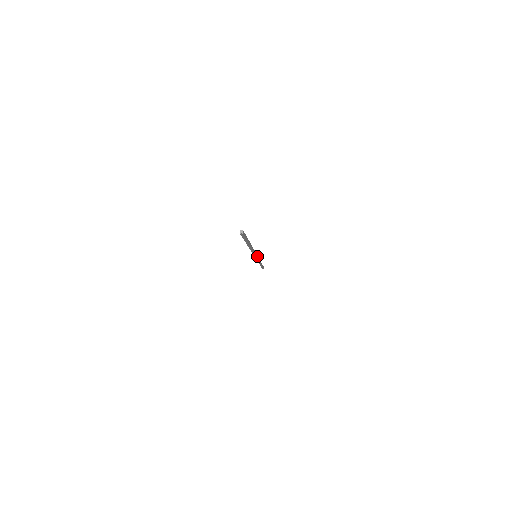
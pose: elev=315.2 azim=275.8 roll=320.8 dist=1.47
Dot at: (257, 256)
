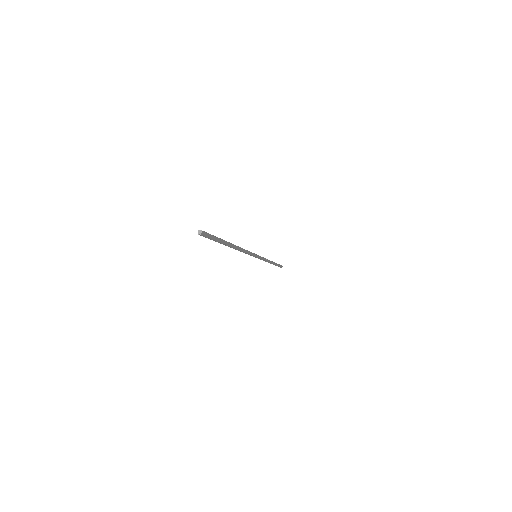
Dot at: (258, 256)
